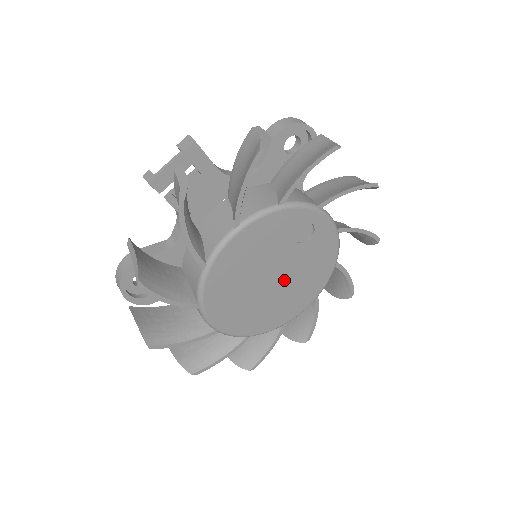
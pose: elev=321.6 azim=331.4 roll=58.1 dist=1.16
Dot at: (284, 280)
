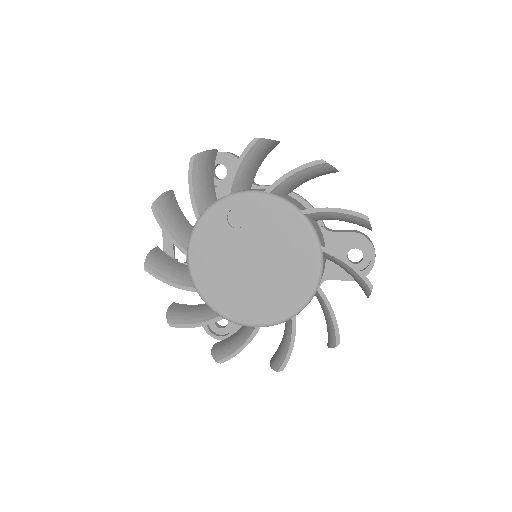
Dot at: (264, 258)
